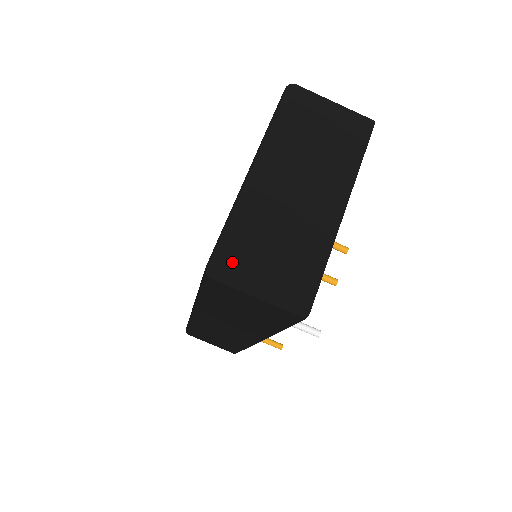
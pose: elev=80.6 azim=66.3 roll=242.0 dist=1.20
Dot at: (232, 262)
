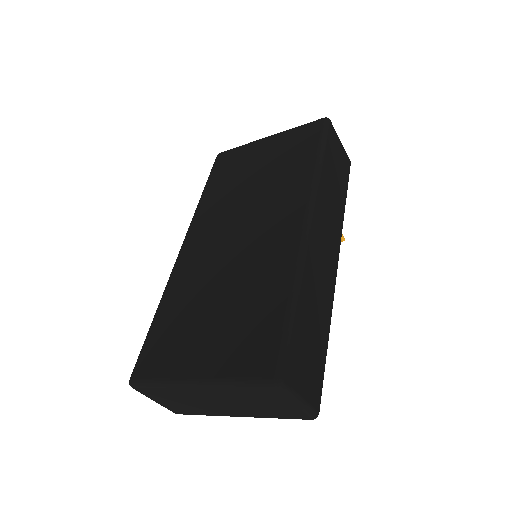
Dot at: (145, 392)
